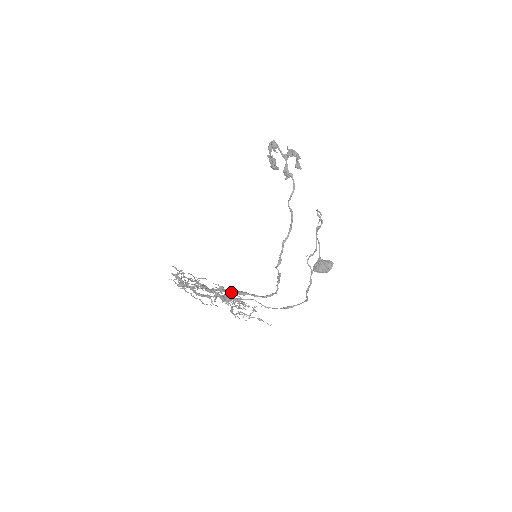
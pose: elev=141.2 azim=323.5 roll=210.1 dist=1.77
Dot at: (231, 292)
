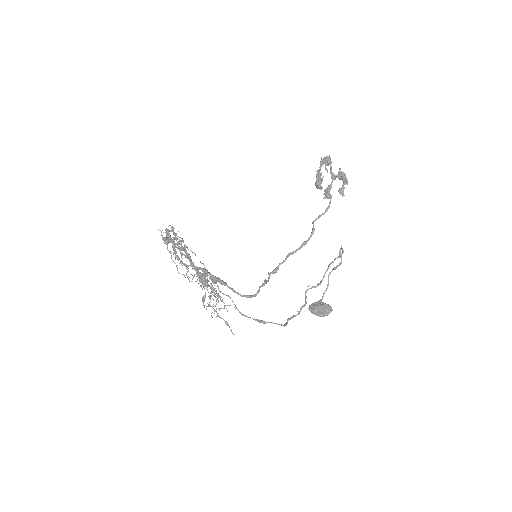
Dot at: (212, 276)
